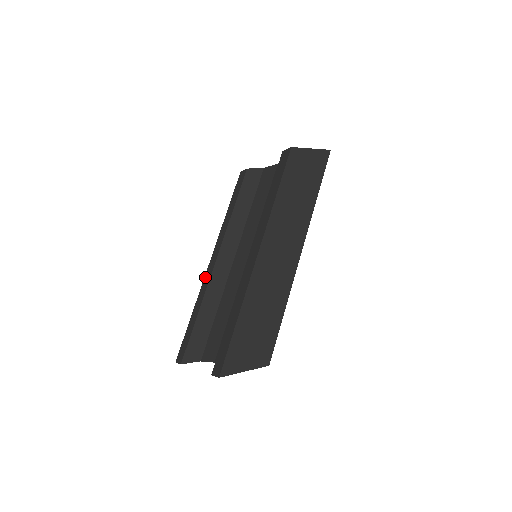
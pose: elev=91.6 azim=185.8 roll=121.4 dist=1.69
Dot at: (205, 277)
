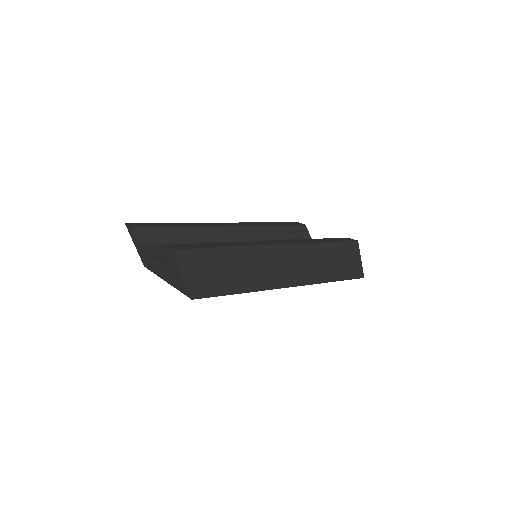
Dot at: (210, 223)
